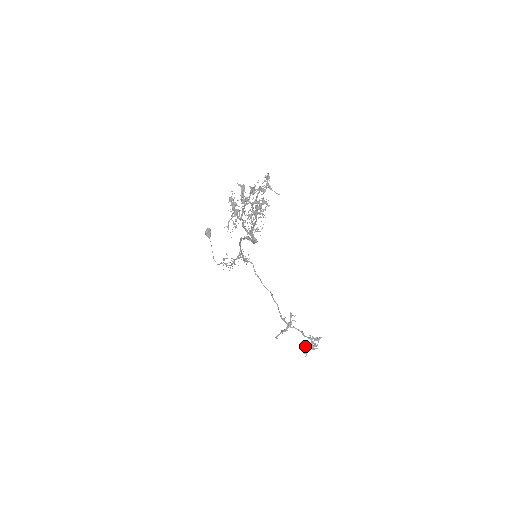
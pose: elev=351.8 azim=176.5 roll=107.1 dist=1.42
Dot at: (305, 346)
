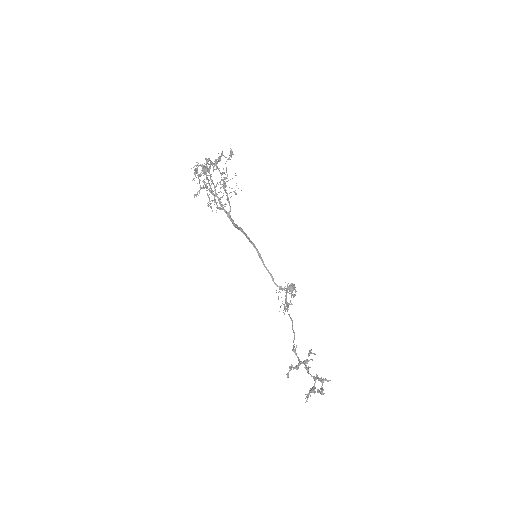
Dot at: occluded
